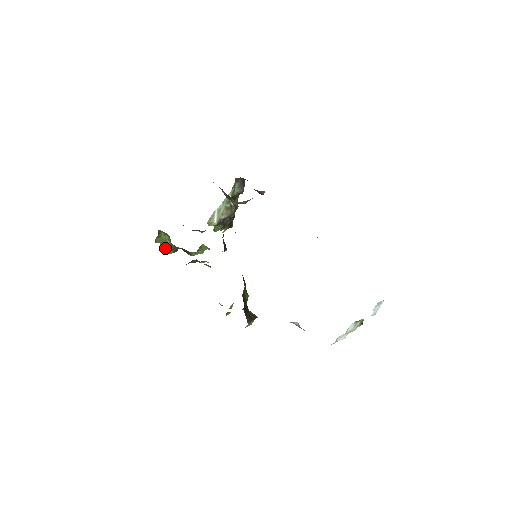
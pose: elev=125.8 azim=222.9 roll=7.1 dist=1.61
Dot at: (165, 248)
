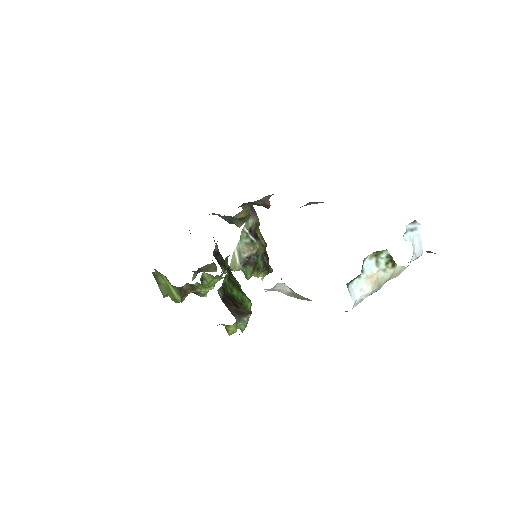
Dot at: (172, 297)
